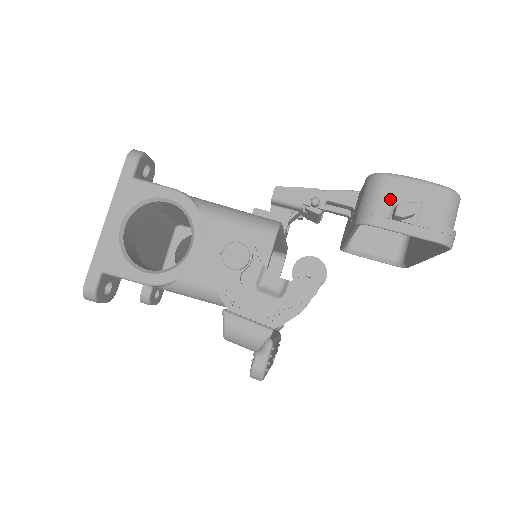
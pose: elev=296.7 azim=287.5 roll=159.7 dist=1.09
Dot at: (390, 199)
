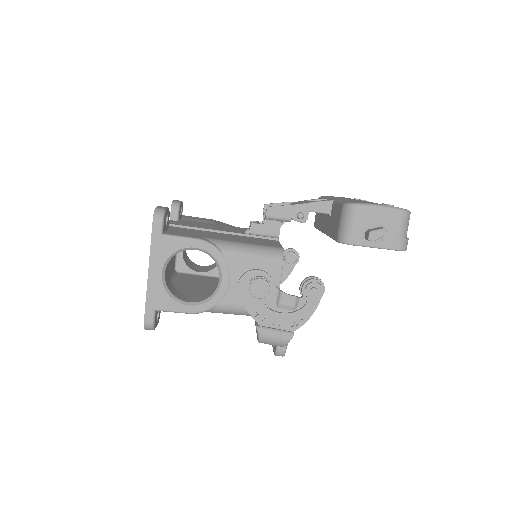
Dot at: (362, 224)
